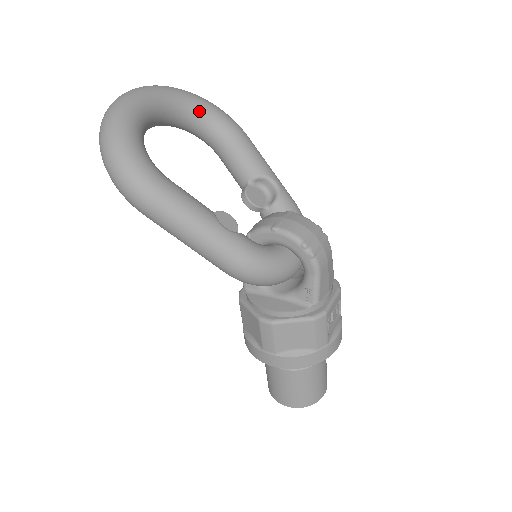
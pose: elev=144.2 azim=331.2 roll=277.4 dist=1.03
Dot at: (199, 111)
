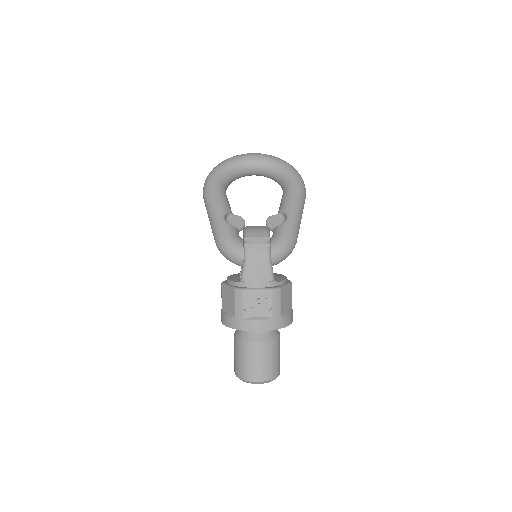
Dot at: (281, 171)
